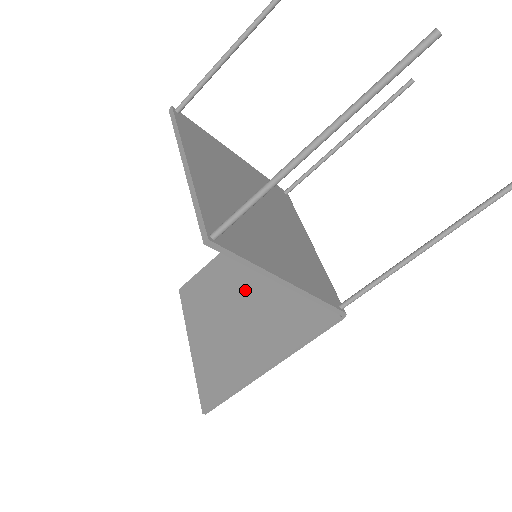
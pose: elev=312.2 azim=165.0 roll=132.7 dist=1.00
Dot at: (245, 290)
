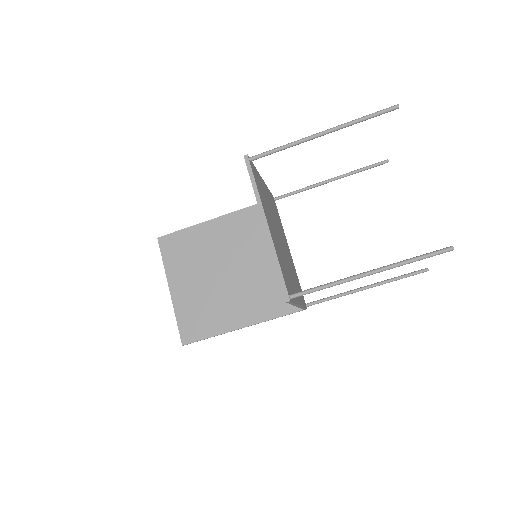
Dot at: (227, 264)
